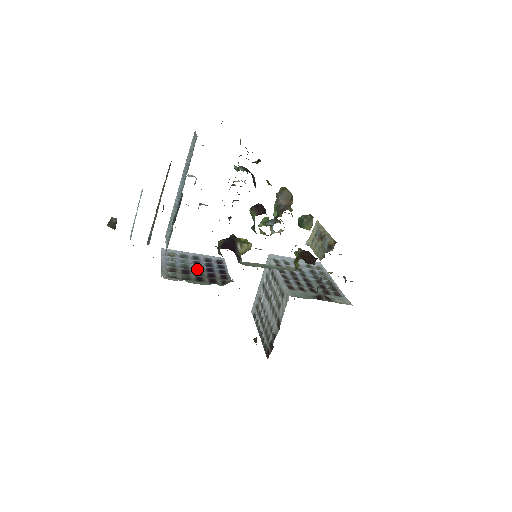
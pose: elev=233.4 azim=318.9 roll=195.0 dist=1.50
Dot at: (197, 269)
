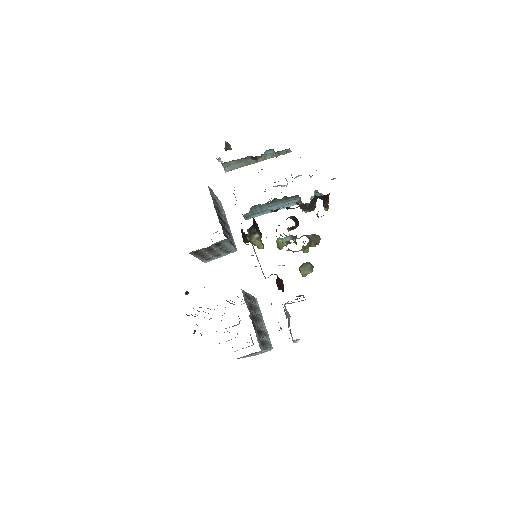
Dot at: occluded
